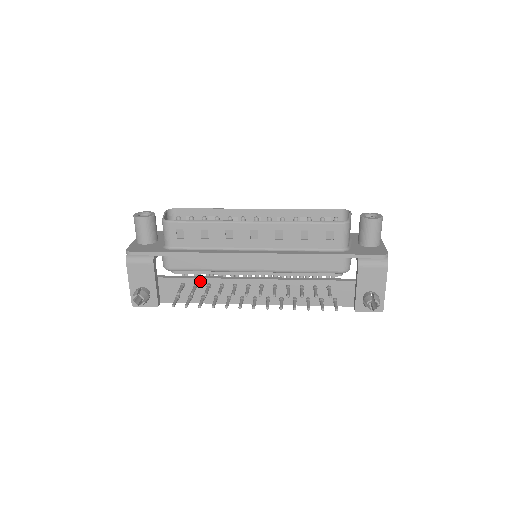
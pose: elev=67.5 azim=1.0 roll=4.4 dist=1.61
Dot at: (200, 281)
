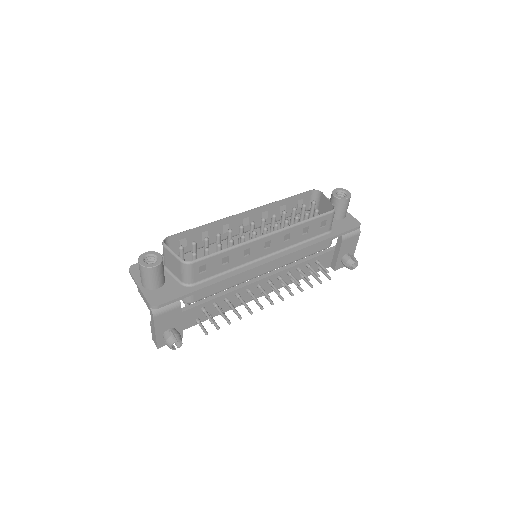
Dot at: (218, 299)
